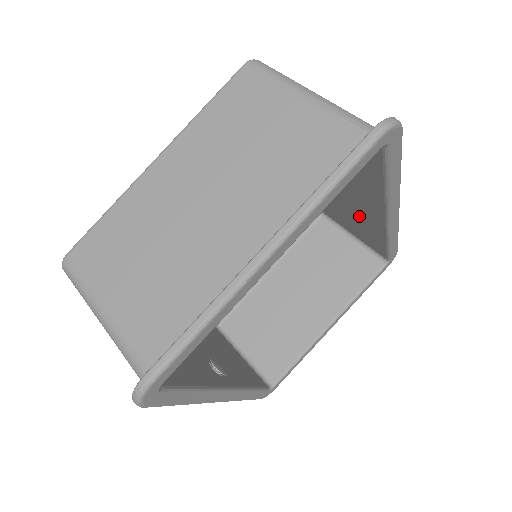
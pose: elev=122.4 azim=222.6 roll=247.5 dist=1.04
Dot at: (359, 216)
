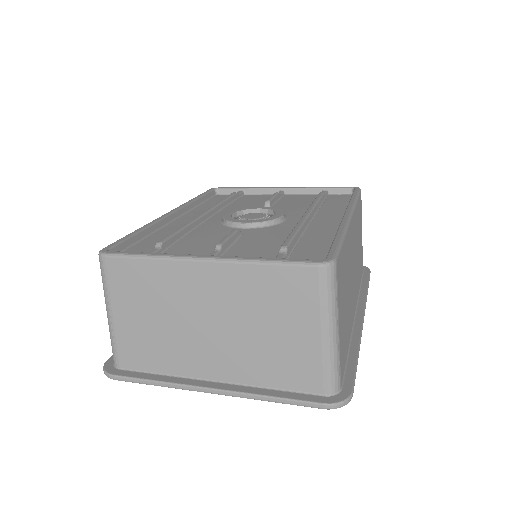
Dot at: occluded
